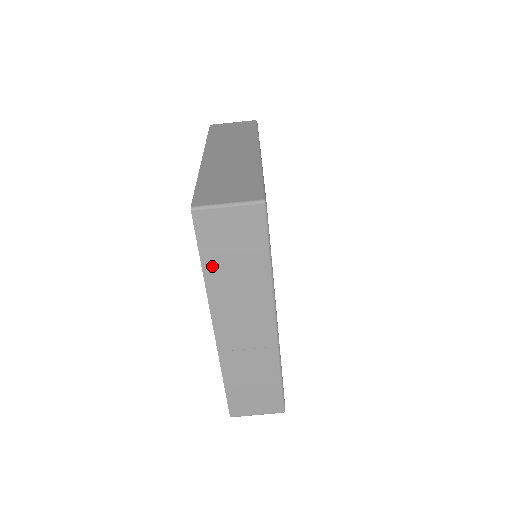
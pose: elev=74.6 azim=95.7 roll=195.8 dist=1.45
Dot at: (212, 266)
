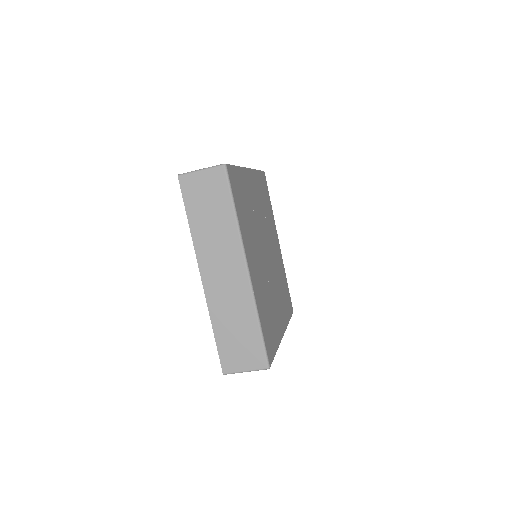
Dot at: (195, 219)
